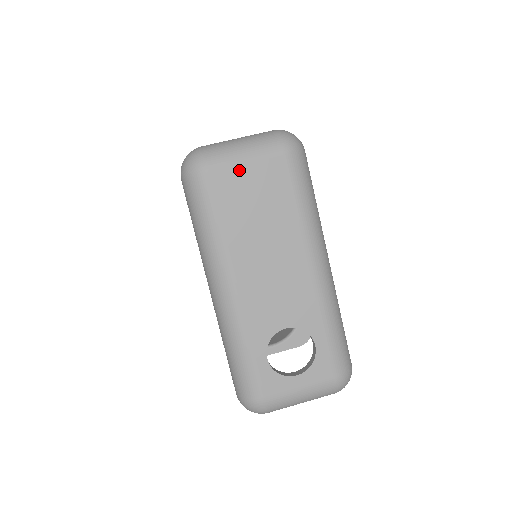
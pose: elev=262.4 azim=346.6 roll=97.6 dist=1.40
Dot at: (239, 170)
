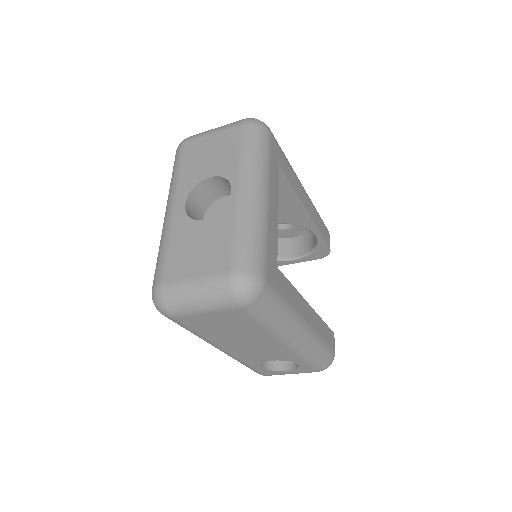
Dot at: (201, 316)
